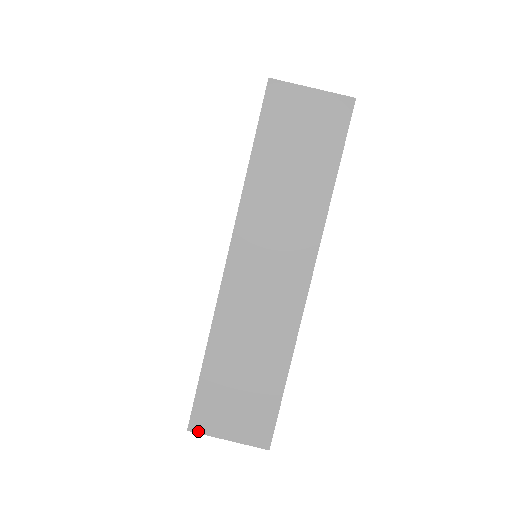
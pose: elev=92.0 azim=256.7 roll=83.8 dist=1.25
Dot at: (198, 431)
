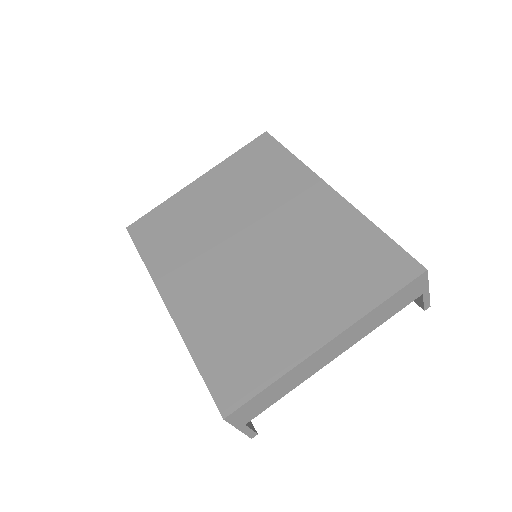
Dot at: occluded
